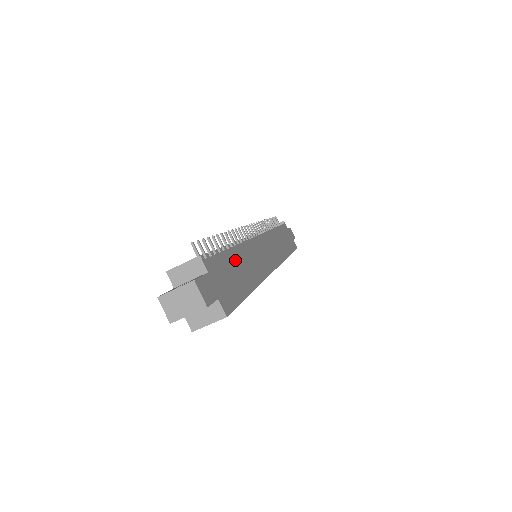
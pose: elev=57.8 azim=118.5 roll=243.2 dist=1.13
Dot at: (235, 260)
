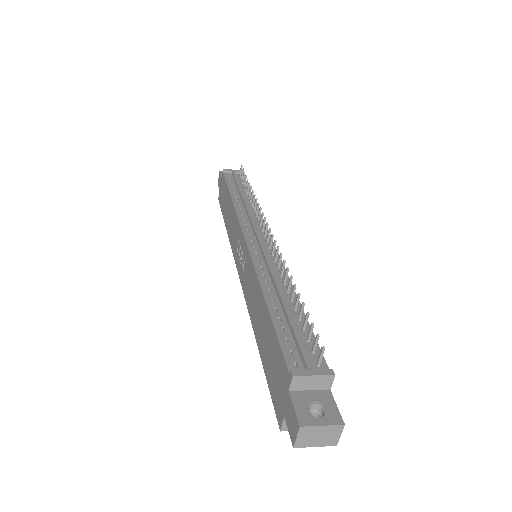
Dot at: occluded
